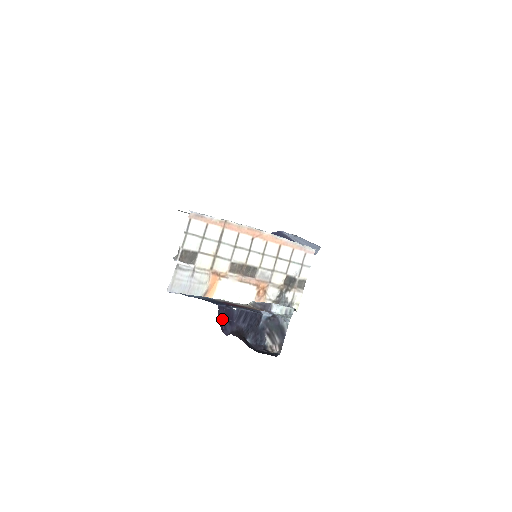
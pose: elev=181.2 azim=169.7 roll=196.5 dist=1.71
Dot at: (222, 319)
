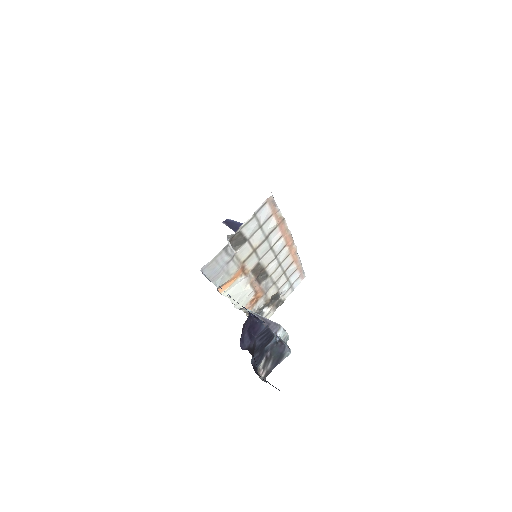
Dot at: (244, 329)
